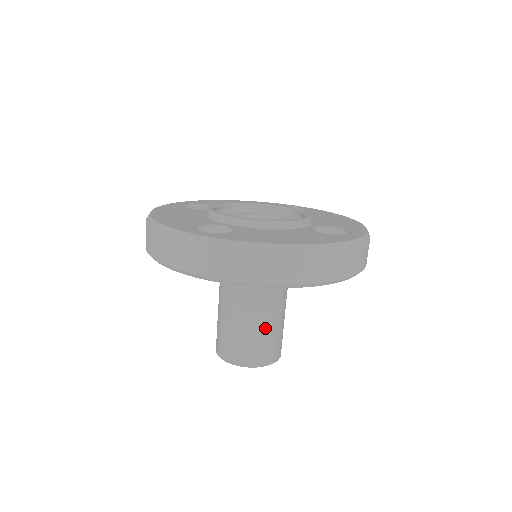
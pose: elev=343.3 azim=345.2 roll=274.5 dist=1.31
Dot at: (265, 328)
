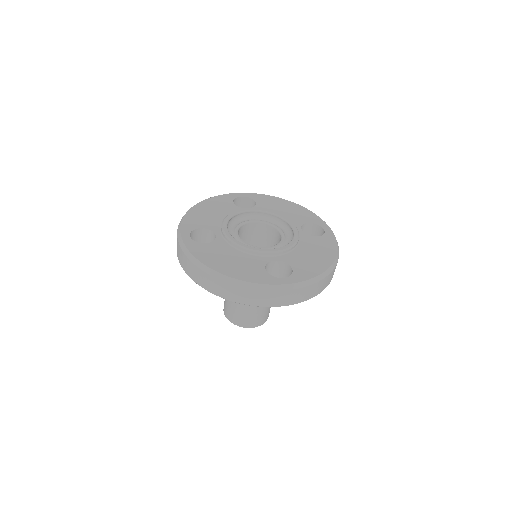
Dot at: (241, 305)
